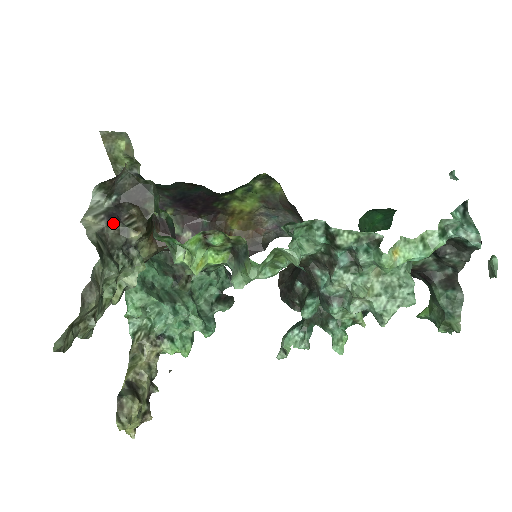
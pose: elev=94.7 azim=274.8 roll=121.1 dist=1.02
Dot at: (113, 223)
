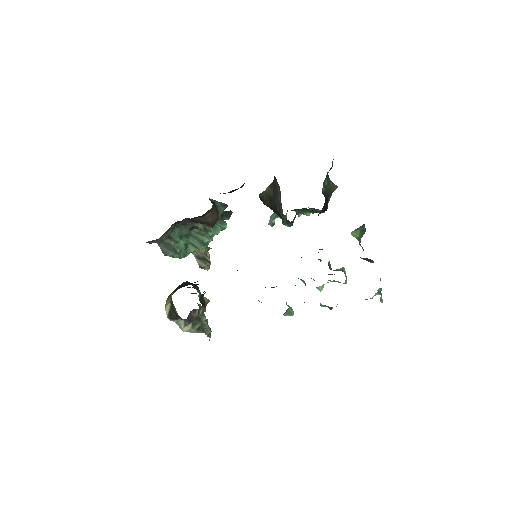
Dot at: occluded
